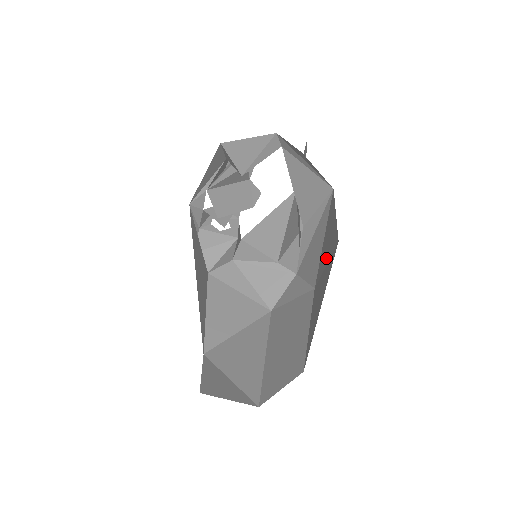
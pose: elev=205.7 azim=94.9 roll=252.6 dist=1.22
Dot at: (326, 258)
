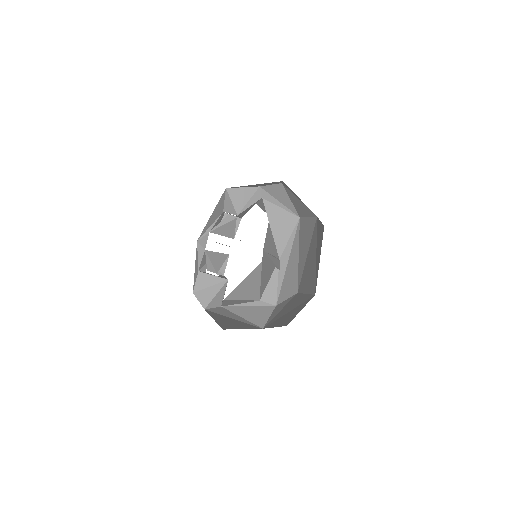
Dot at: (306, 250)
